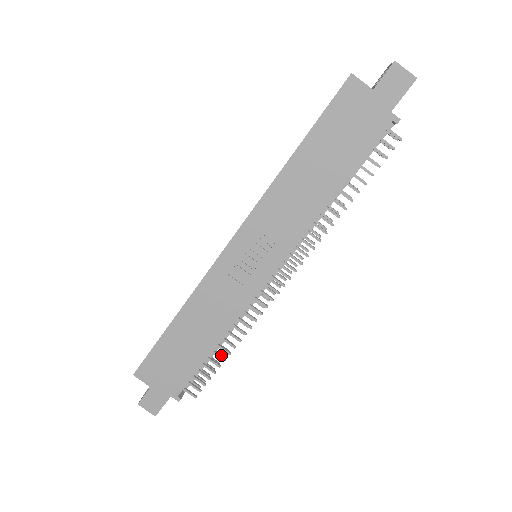
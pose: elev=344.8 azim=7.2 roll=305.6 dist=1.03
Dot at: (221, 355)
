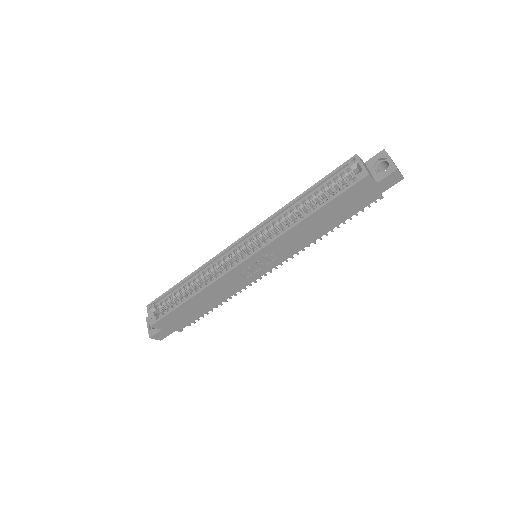
Dot at: occluded
